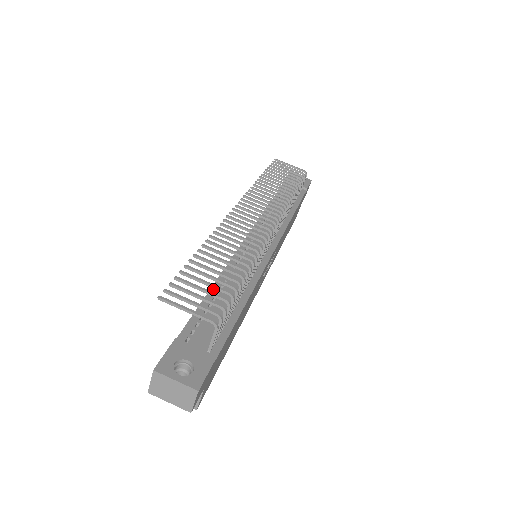
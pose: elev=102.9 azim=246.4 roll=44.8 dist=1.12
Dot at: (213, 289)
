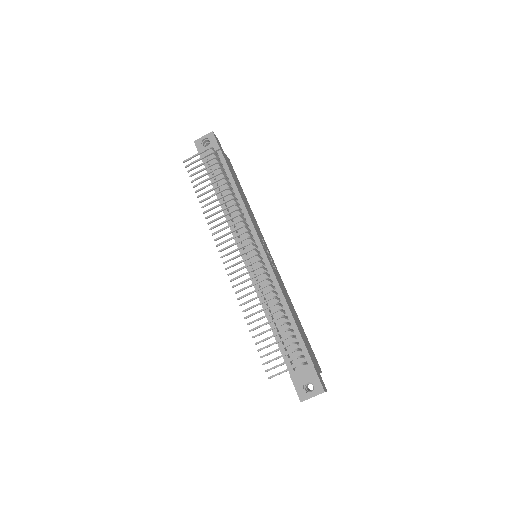
Dot at: (271, 324)
